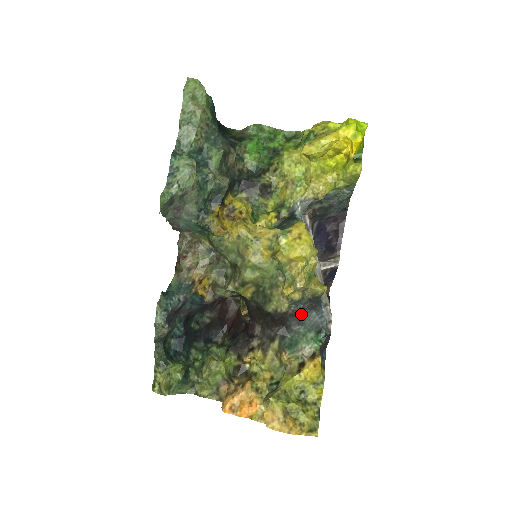
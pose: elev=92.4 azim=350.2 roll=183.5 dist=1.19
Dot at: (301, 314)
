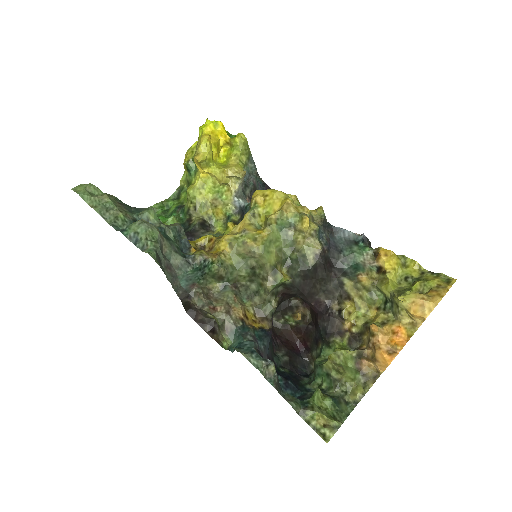
Dot at: (332, 245)
